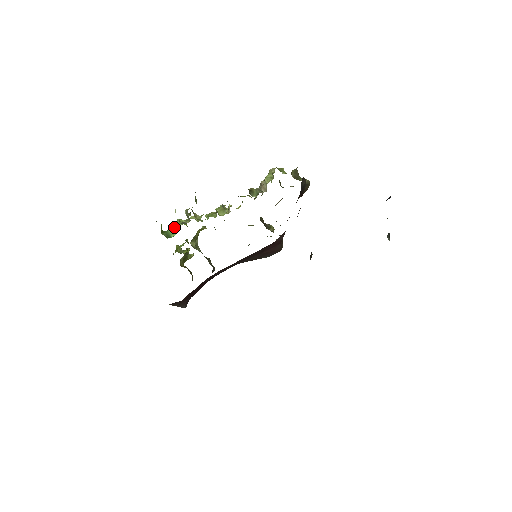
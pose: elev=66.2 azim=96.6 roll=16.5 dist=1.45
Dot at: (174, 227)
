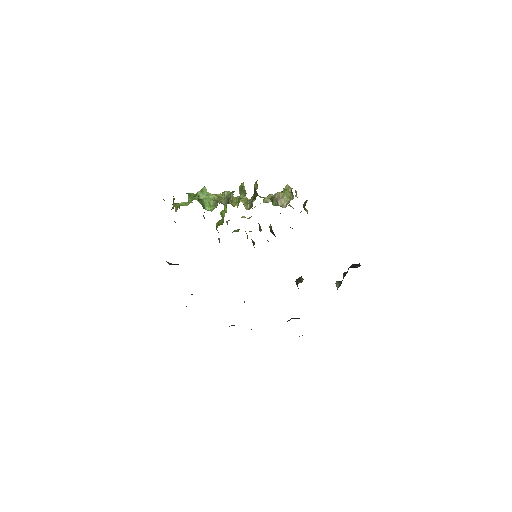
Dot at: (209, 199)
